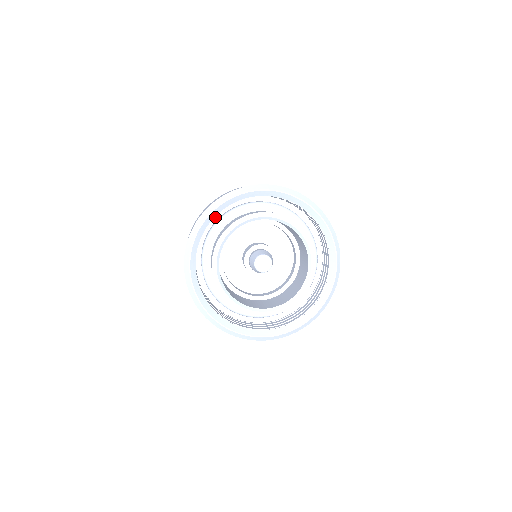
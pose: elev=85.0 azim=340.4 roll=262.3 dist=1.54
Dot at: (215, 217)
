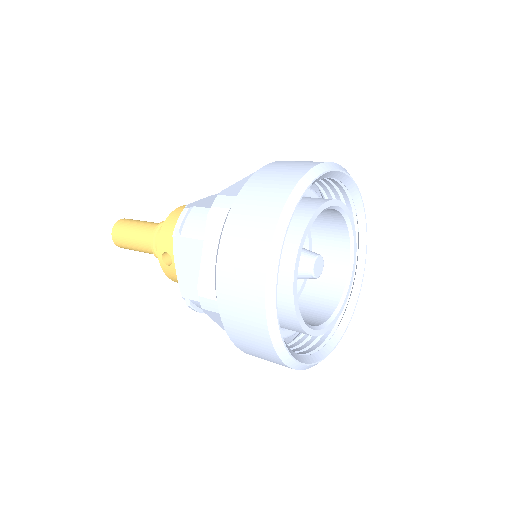
Dot at: occluded
